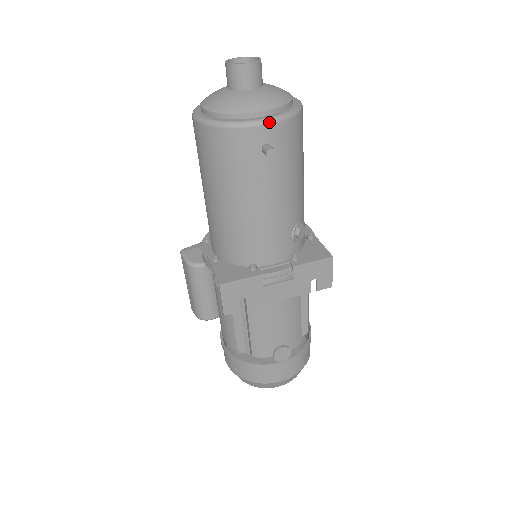
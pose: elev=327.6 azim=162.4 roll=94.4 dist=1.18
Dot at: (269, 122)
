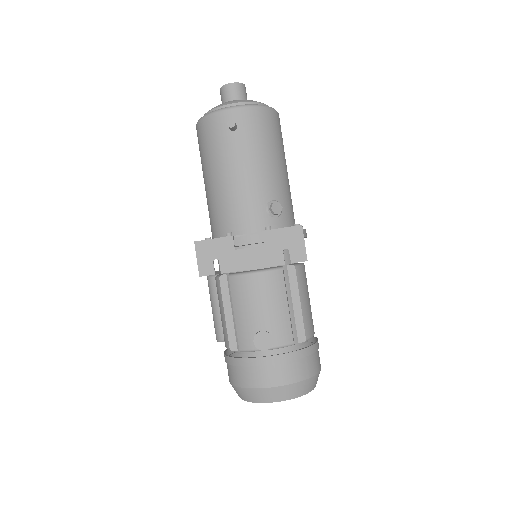
Dot at: (234, 107)
